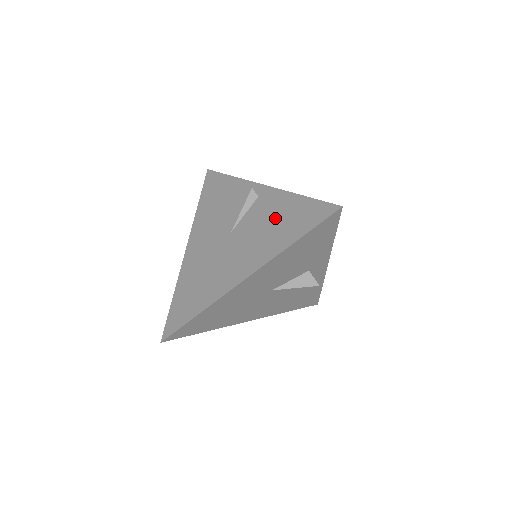
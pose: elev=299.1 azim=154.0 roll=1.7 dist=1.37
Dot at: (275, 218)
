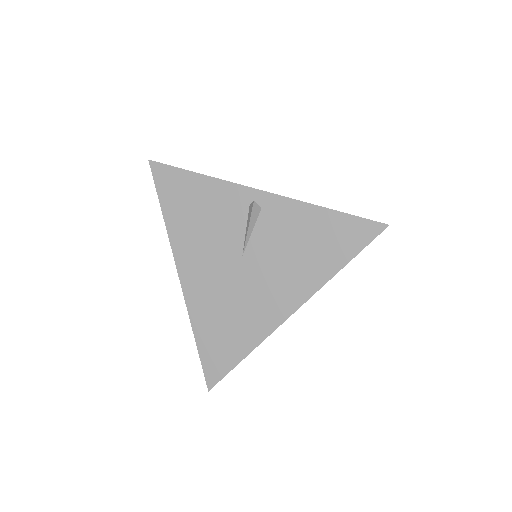
Dot at: (302, 238)
